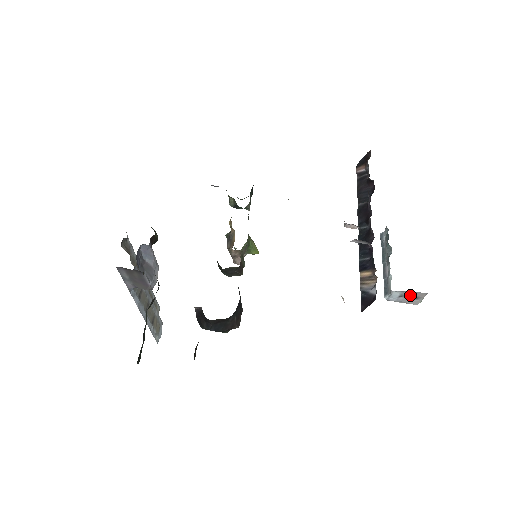
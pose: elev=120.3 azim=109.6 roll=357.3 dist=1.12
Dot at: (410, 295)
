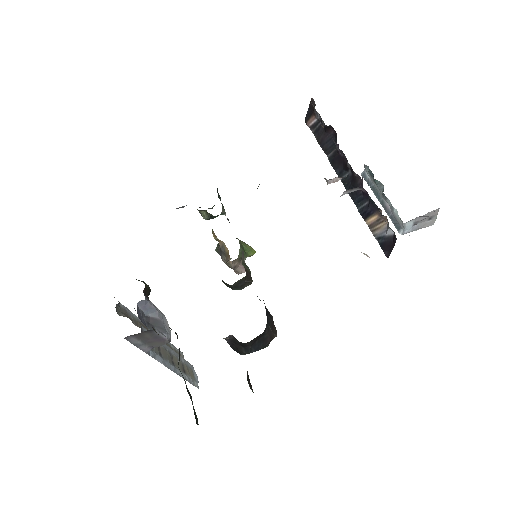
Dot at: (423, 218)
